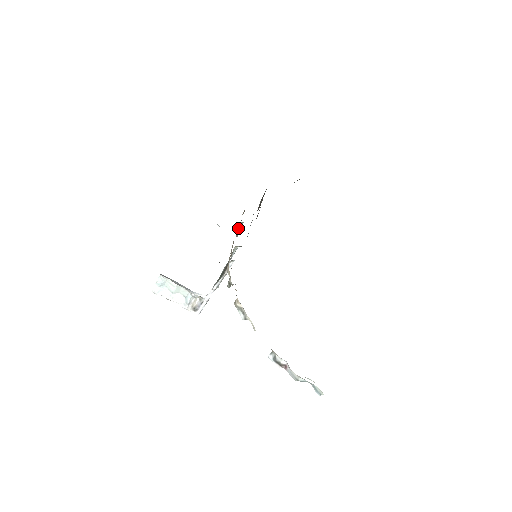
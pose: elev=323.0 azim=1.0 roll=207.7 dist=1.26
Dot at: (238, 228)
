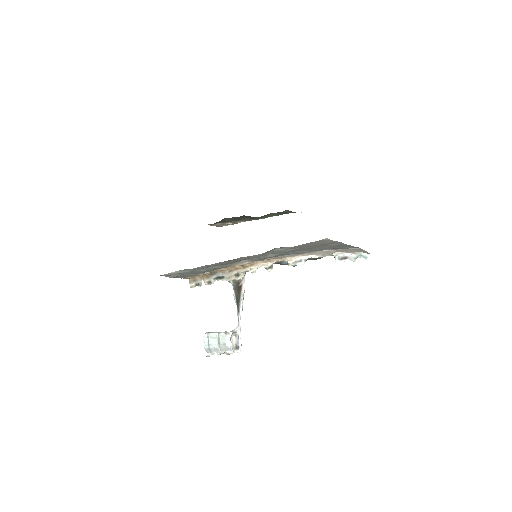
Dot at: (211, 275)
